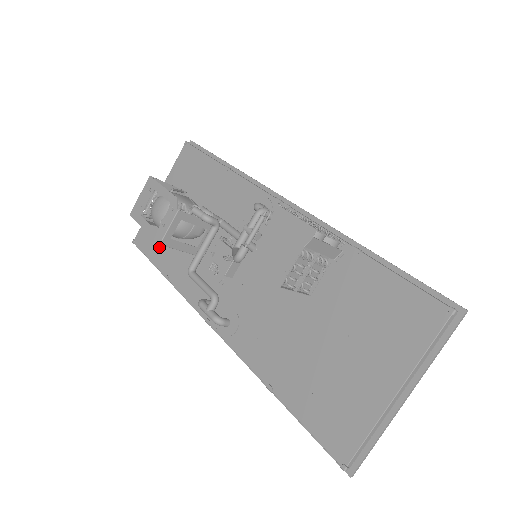
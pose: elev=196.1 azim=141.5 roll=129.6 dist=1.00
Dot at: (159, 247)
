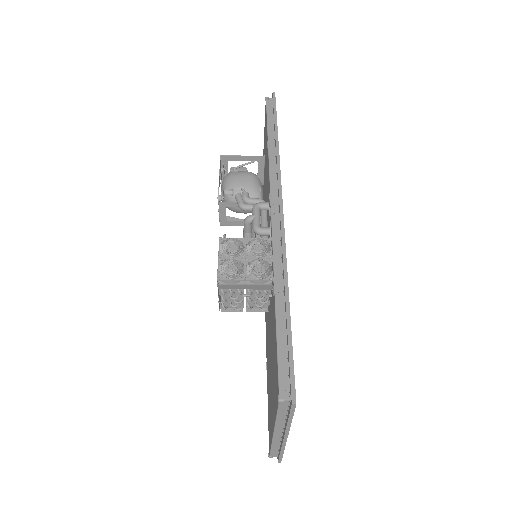
Dot at: occluded
